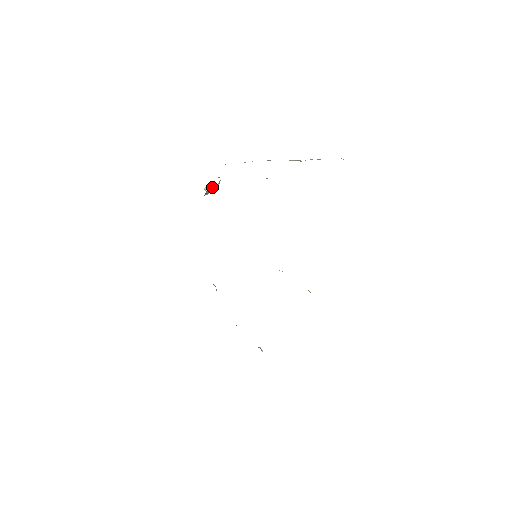
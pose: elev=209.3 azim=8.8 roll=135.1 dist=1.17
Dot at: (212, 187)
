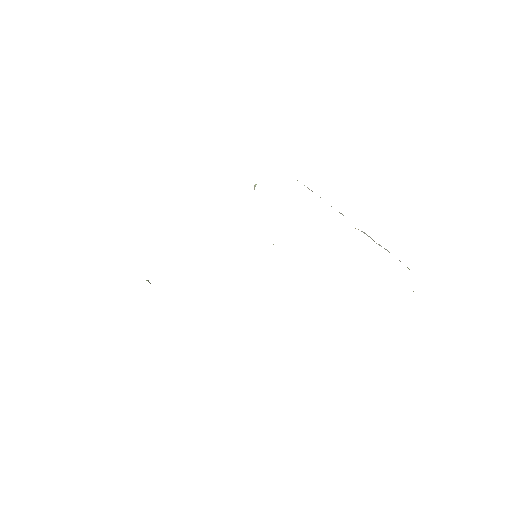
Dot at: occluded
